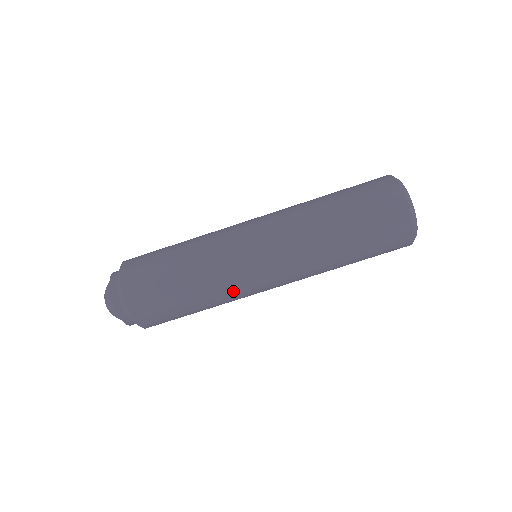
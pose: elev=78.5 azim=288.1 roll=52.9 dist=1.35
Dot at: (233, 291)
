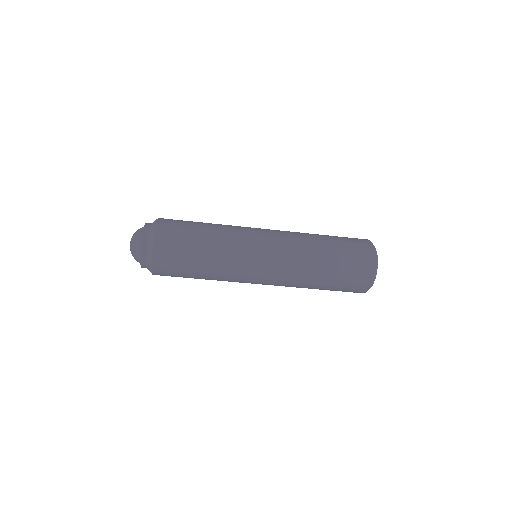
Dot at: (233, 274)
